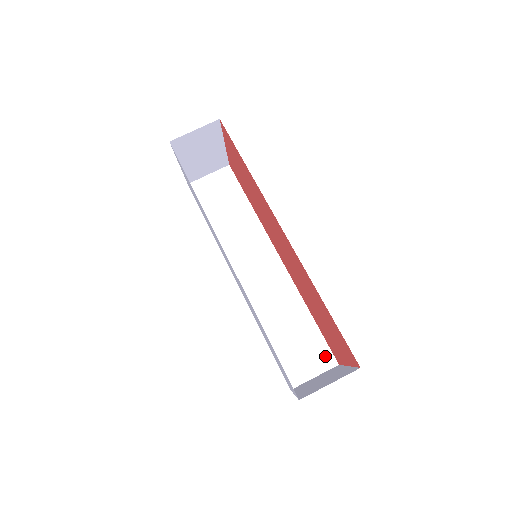
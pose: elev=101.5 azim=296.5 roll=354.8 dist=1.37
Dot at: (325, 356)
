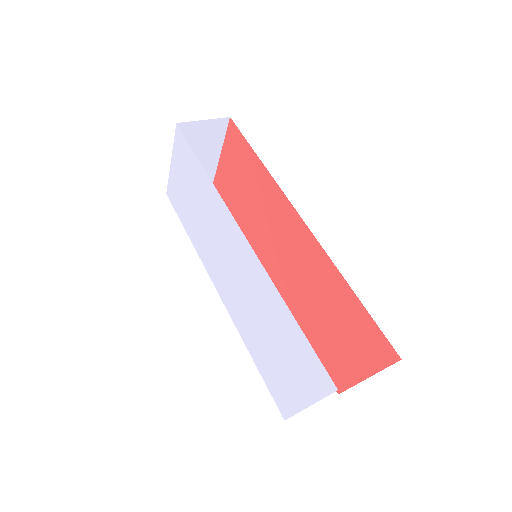
Dot at: occluded
